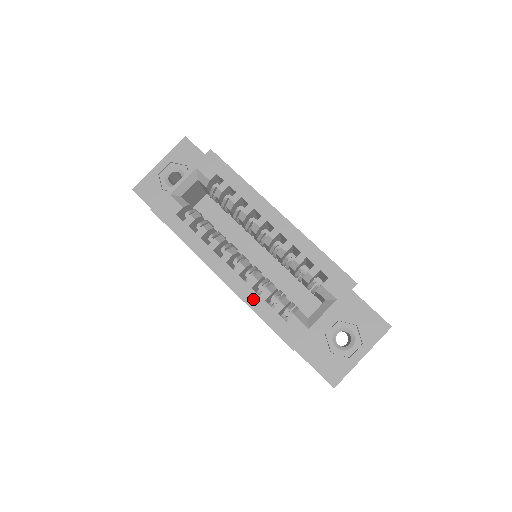
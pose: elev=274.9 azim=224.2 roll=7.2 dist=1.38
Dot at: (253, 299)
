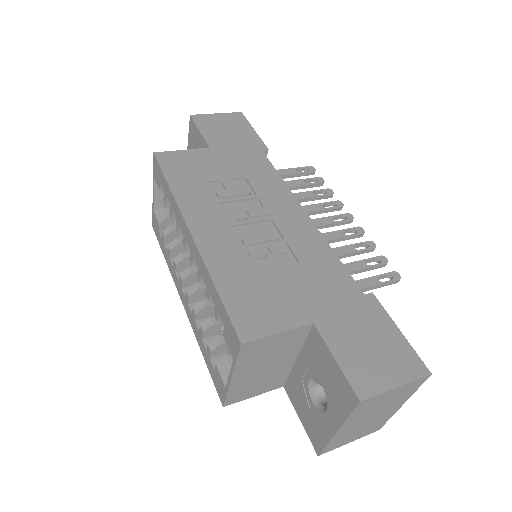
Dot at: (197, 334)
